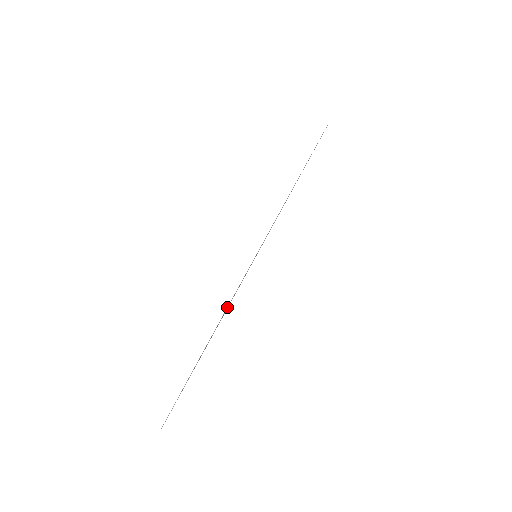
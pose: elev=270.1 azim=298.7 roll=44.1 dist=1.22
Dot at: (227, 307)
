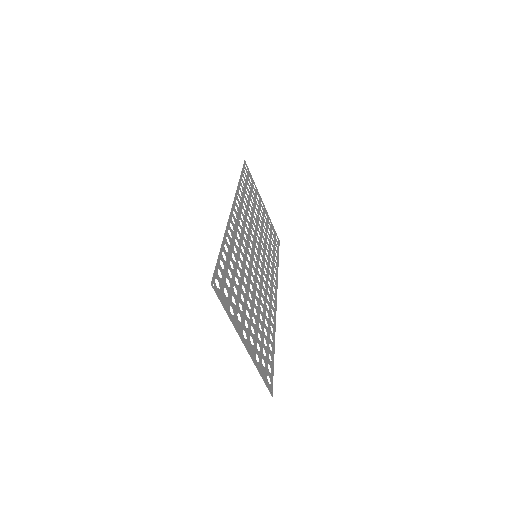
Dot at: occluded
